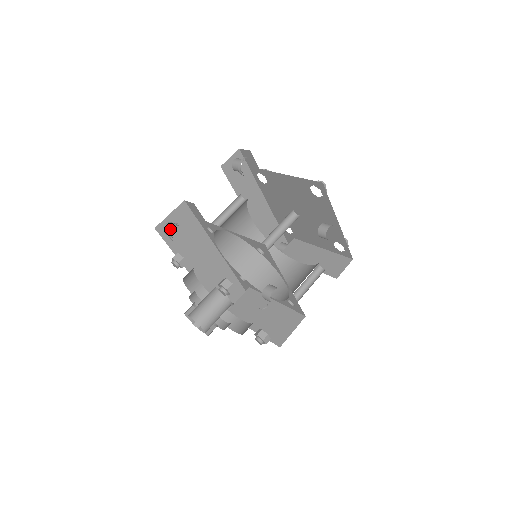
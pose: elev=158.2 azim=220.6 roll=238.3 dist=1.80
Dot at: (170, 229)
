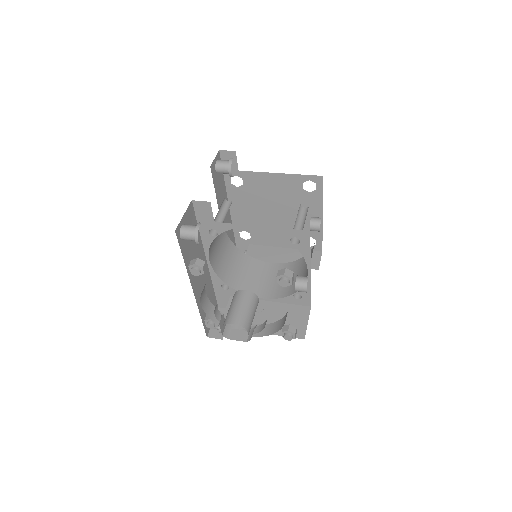
Dot at: (196, 229)
